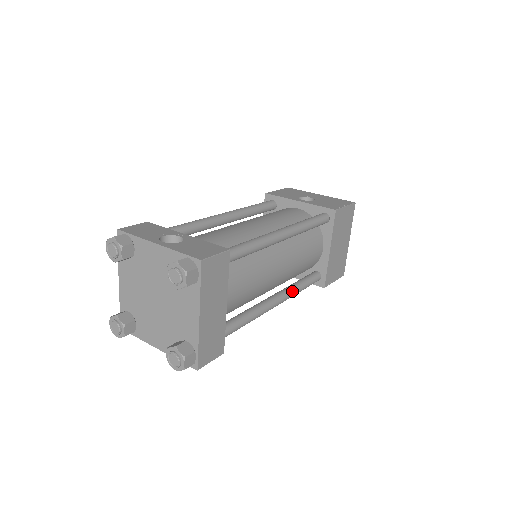
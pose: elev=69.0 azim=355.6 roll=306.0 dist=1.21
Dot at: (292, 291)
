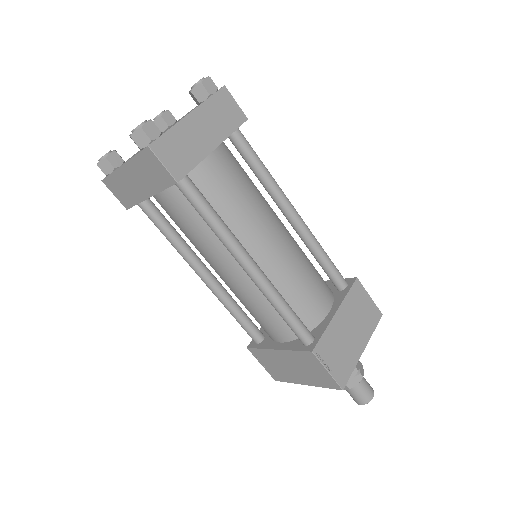
Dot at: (274, 287)
